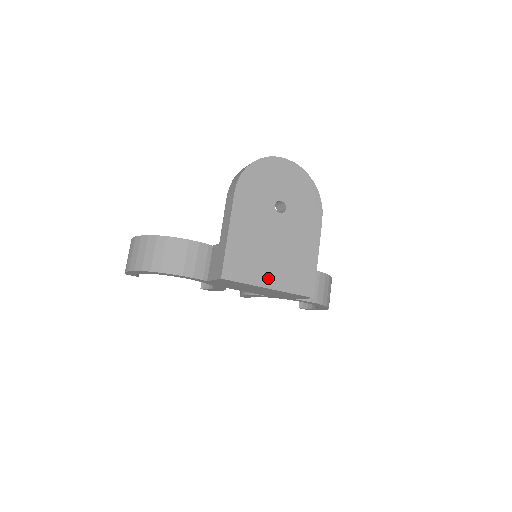
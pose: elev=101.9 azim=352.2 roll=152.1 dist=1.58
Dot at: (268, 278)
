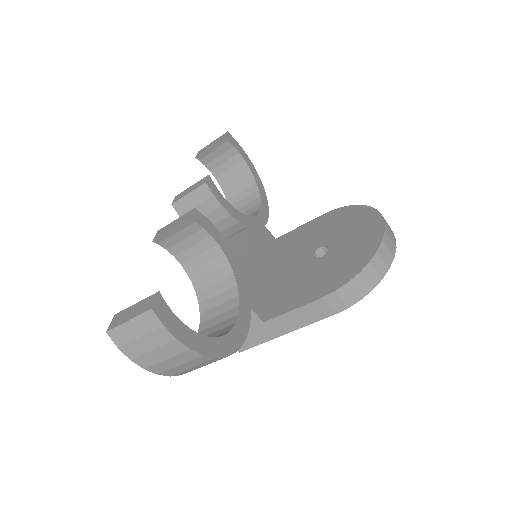
Dot at: occluded
